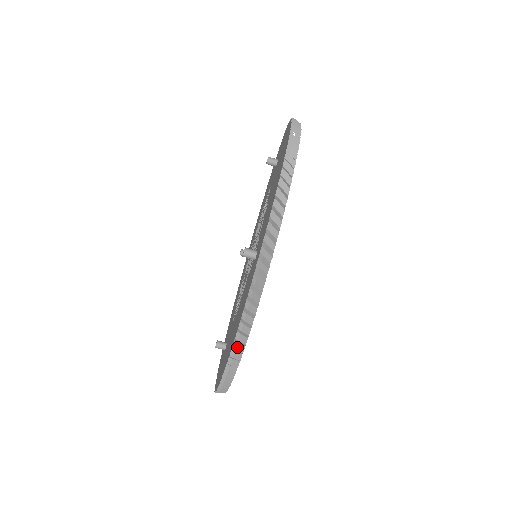
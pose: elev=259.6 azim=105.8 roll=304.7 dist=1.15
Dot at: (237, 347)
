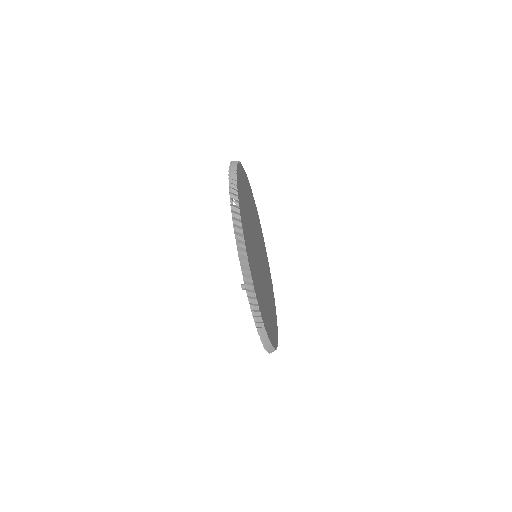
Dot at: (264, 342)
